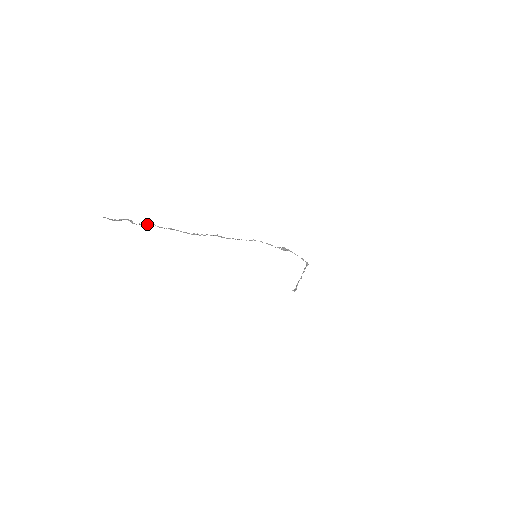
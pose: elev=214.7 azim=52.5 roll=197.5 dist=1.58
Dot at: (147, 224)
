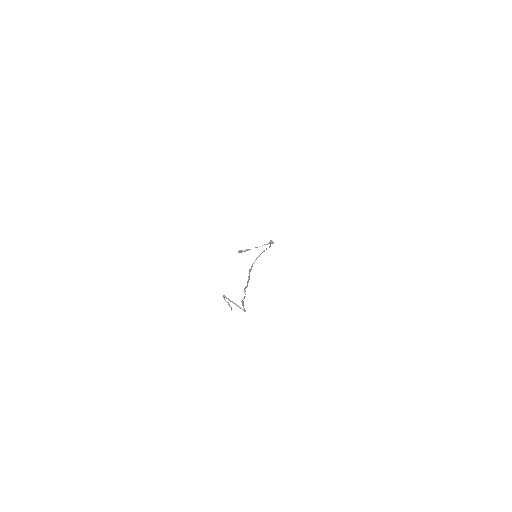
Dot at: (244, 292)
